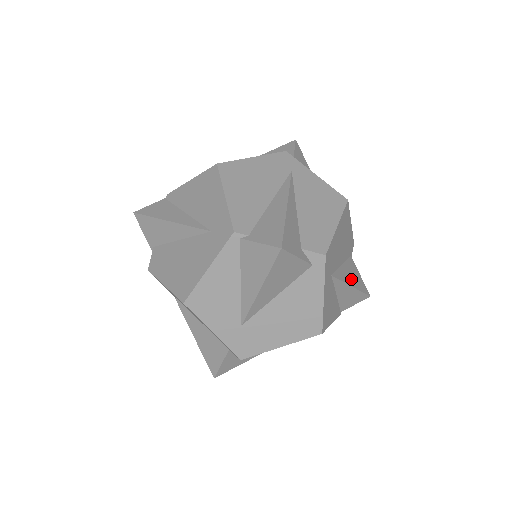
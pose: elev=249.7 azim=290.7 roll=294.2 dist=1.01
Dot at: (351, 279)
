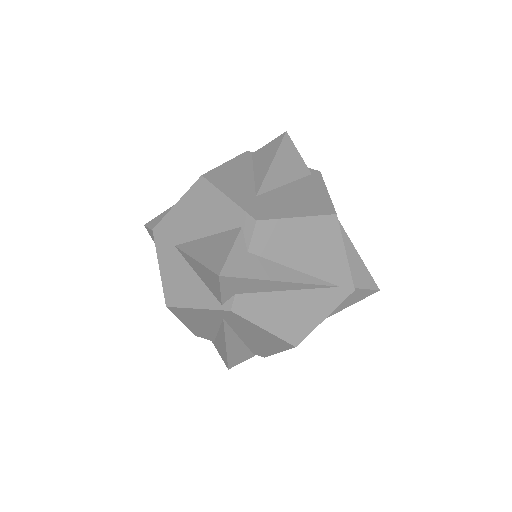
Dot at: occluded
